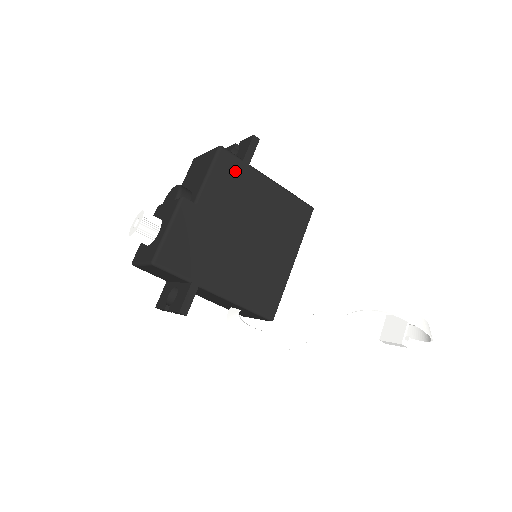
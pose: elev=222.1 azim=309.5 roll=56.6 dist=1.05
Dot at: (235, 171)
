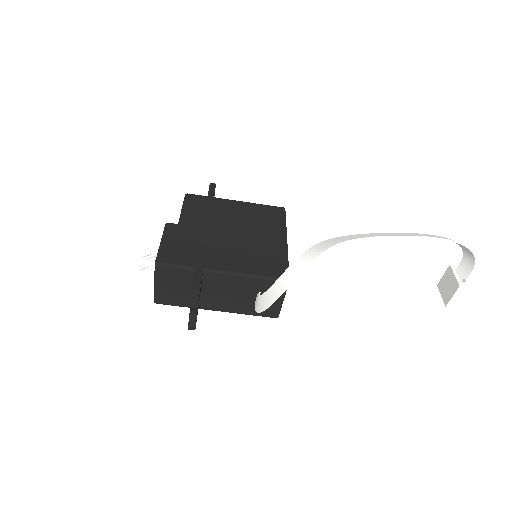
Dot at: (204, 202)
